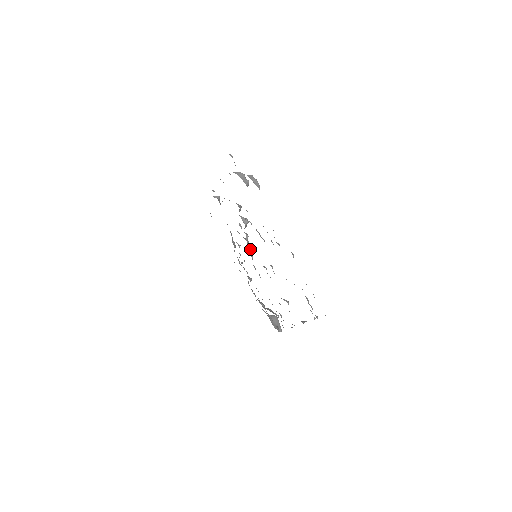
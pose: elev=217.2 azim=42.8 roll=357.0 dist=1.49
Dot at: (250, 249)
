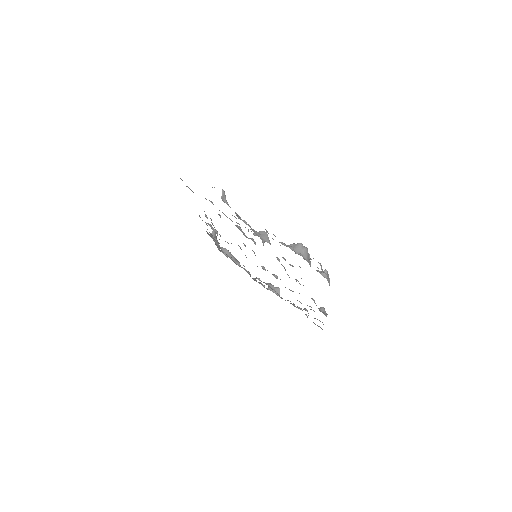
Dot at: occluded
